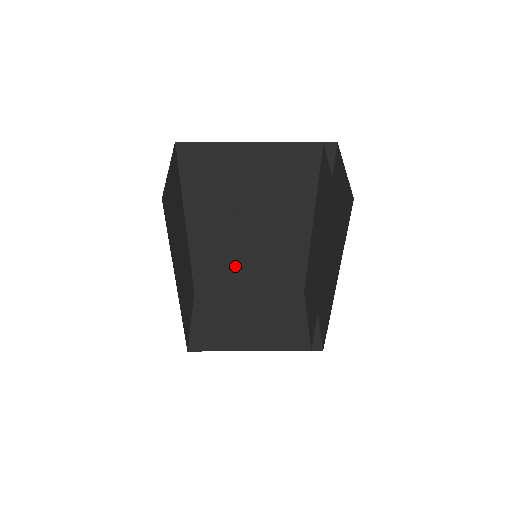
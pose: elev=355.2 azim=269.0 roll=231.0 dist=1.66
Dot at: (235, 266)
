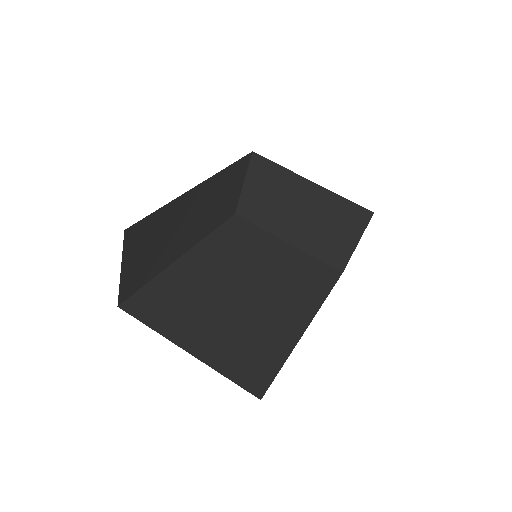
Dot at: occluded
